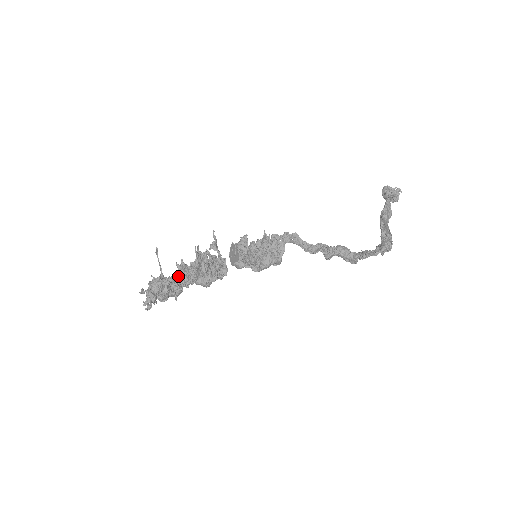
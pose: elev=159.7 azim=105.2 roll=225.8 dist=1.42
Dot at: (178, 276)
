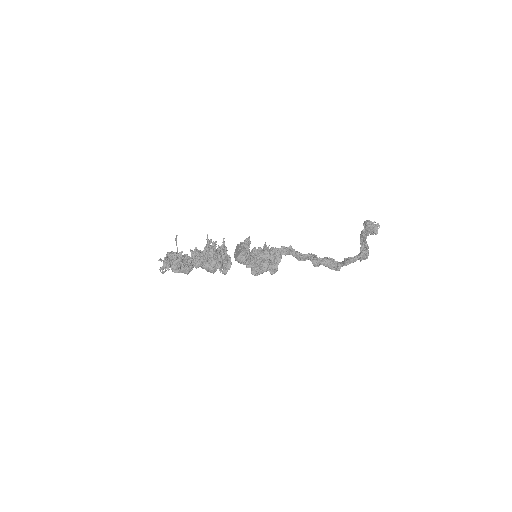
Dot at: occluded
